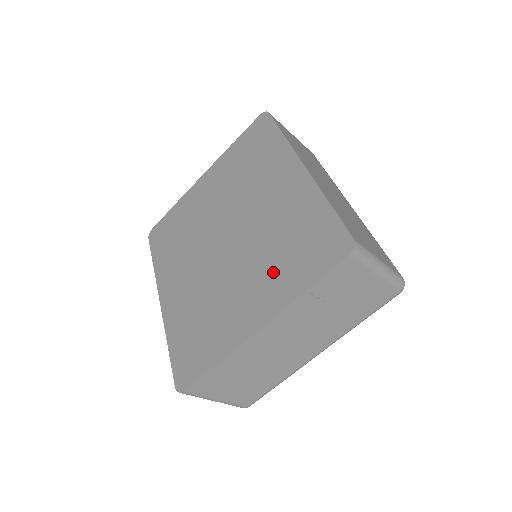
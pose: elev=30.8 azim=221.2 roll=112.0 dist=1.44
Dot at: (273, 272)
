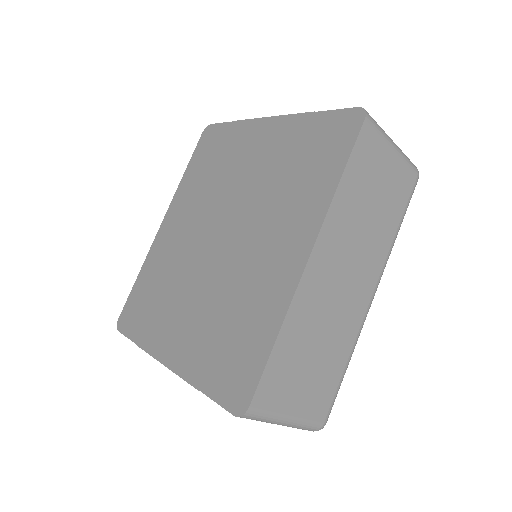
Dot at: (204, 333)
